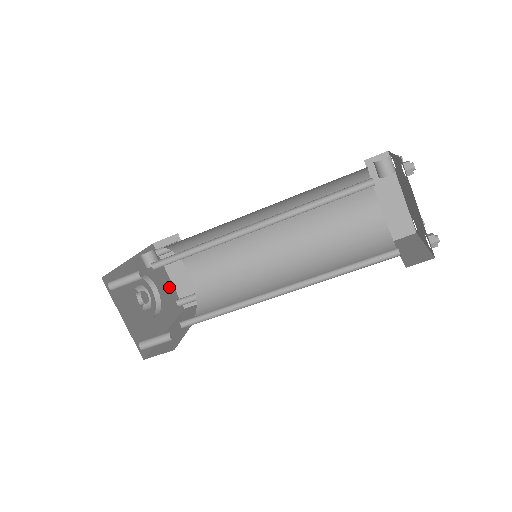
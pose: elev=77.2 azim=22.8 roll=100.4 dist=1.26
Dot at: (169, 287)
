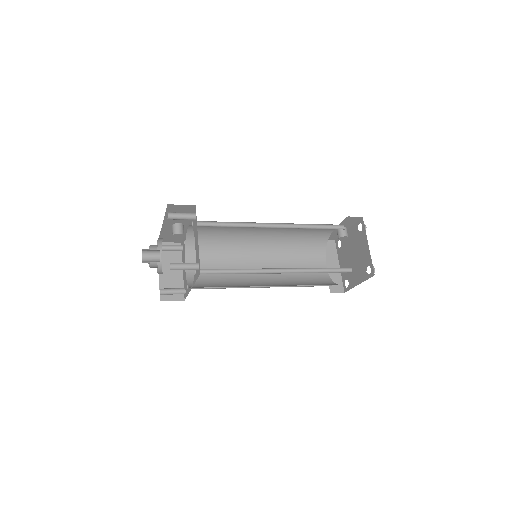
Dot at: occluded
